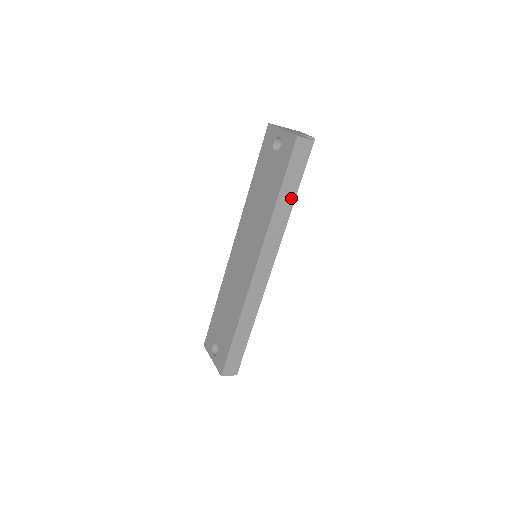
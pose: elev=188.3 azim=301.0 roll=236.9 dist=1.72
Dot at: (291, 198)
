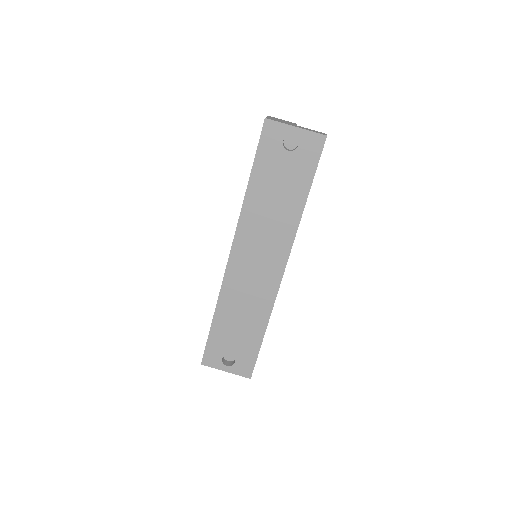
Dot at: occluded
